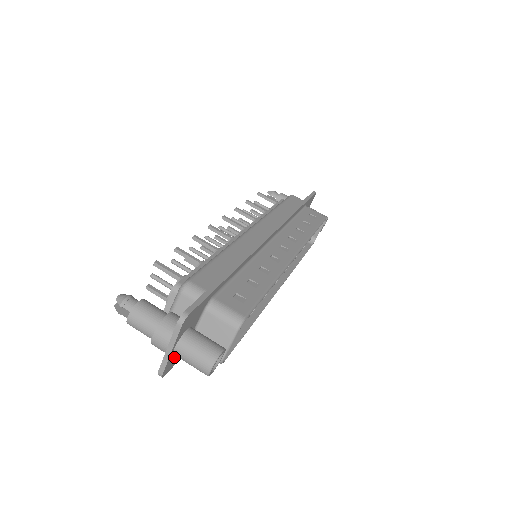
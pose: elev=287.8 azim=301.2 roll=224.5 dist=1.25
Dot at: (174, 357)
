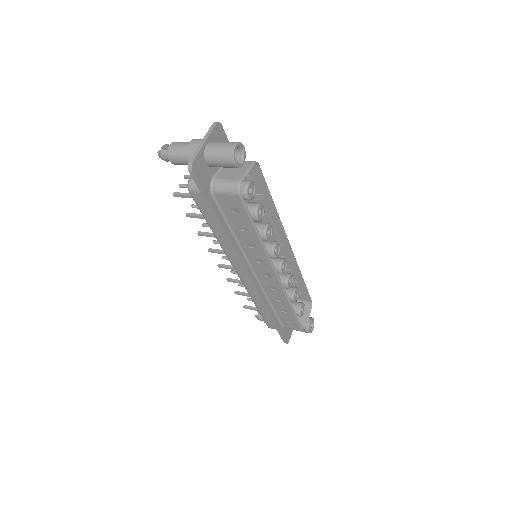
Dot at: (202, 164)
